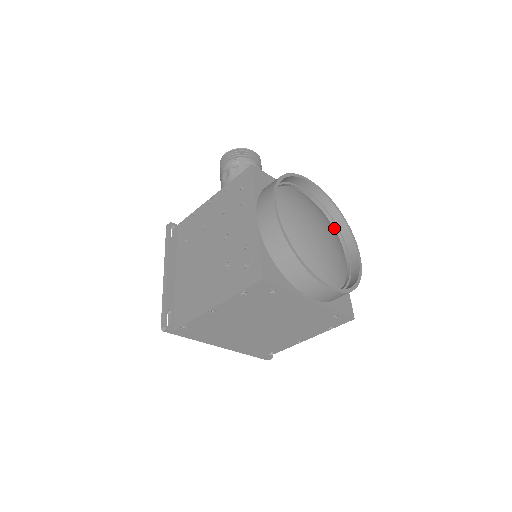
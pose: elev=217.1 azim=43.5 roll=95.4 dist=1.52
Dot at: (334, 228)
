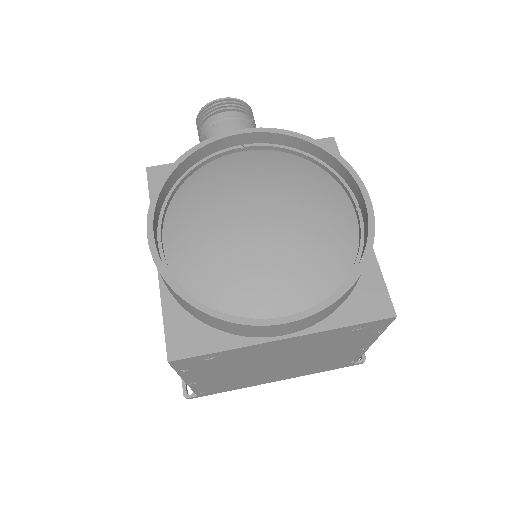
Dot at: (323, 169)
